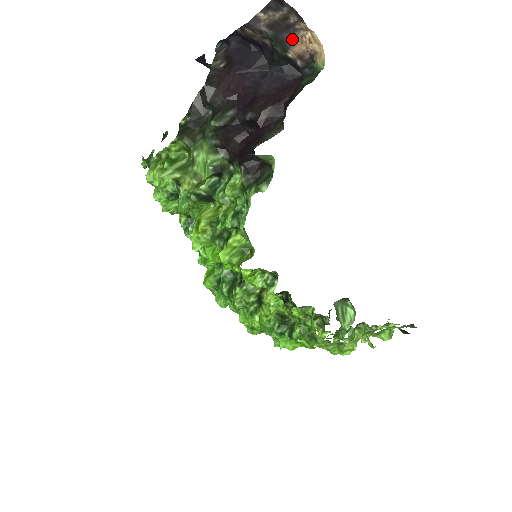
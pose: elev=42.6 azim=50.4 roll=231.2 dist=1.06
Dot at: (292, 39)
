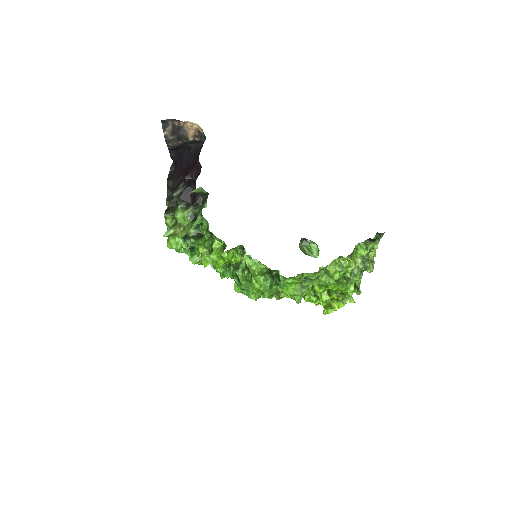
Dot at: (185, 132)
